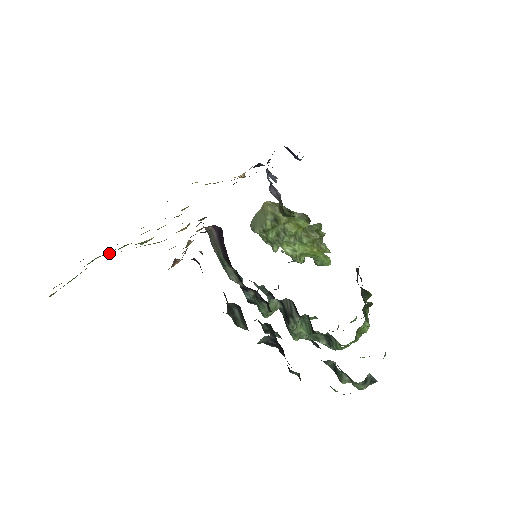
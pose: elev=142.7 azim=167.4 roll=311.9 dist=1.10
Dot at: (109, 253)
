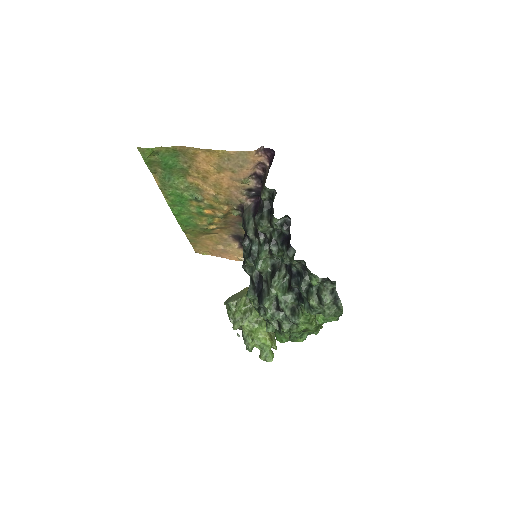
Dot at: (182, 179)
